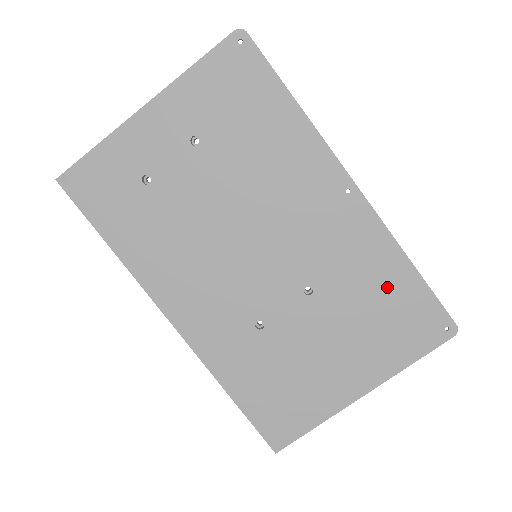
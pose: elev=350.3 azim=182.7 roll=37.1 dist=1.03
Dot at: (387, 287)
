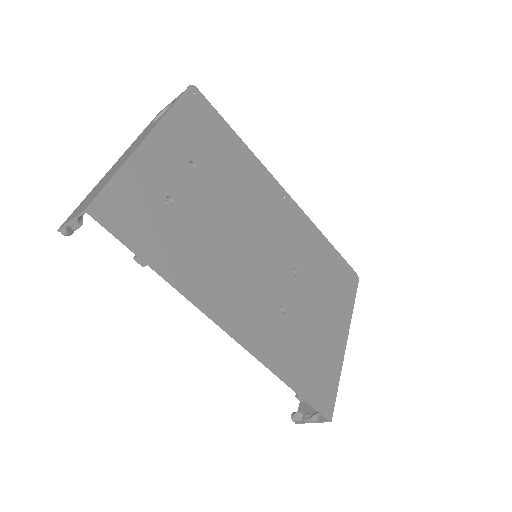
Dot at: (325, 258)
